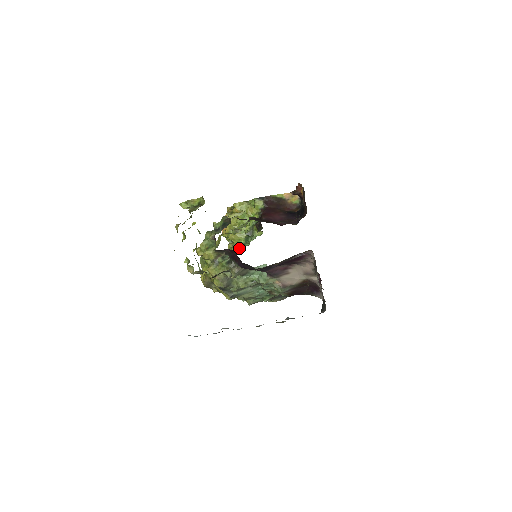
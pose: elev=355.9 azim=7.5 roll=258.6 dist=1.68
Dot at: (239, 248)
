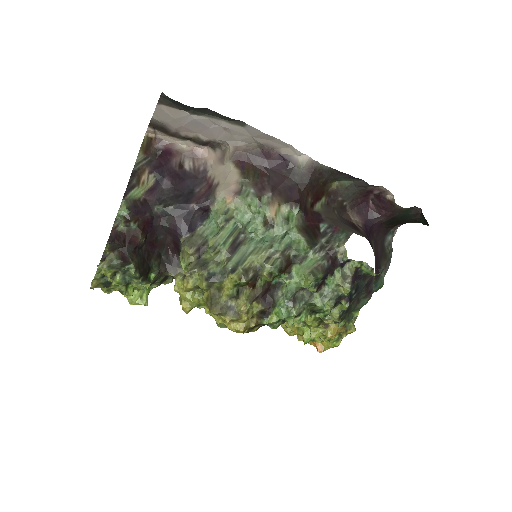
Dot at: occluded
